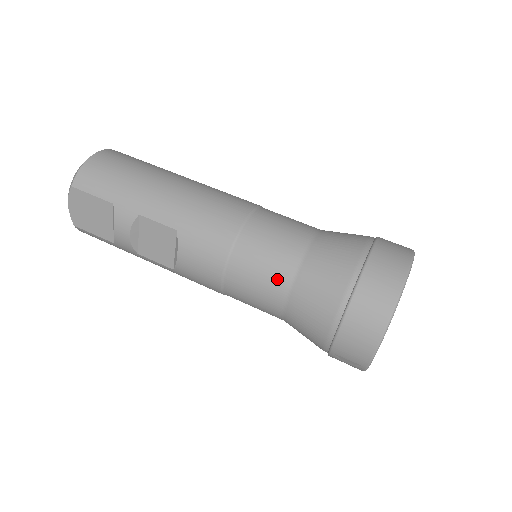
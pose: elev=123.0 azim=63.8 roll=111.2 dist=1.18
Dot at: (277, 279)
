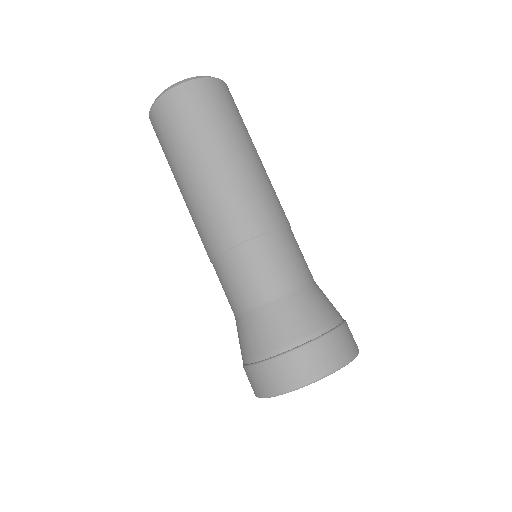
Dot at: occluded
